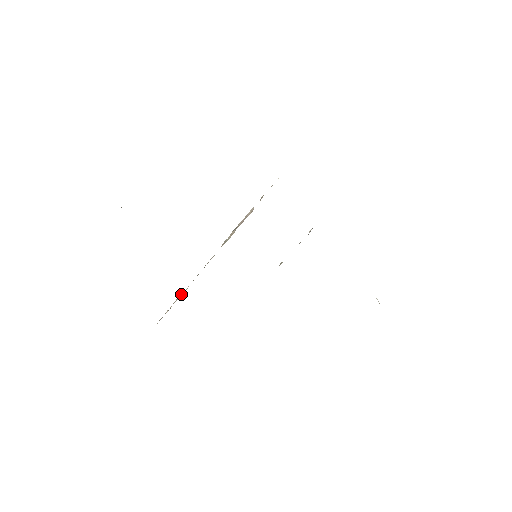
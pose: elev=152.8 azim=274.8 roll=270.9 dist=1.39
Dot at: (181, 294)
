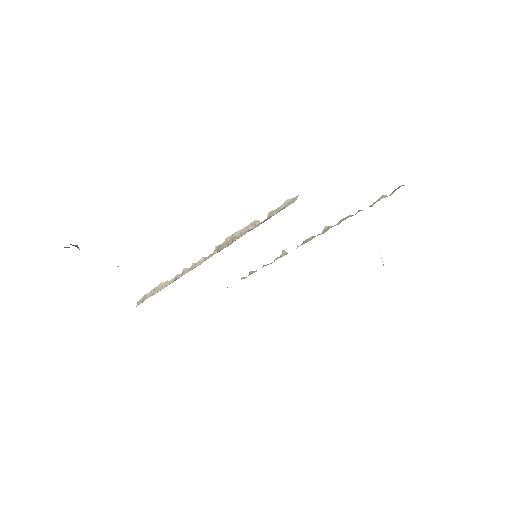
Dot at: (164, 285)
